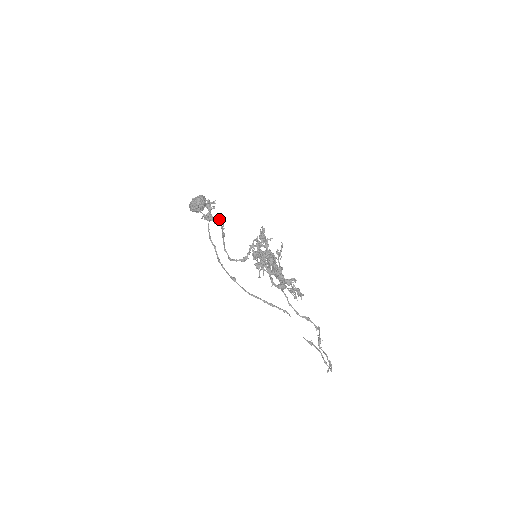
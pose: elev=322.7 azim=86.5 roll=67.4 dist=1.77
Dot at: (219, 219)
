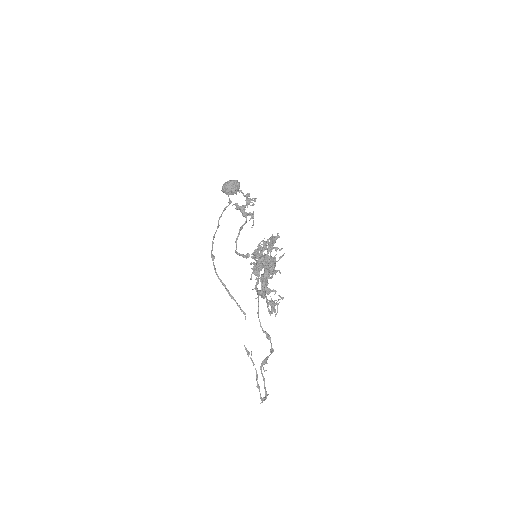
Dot at: occluded
